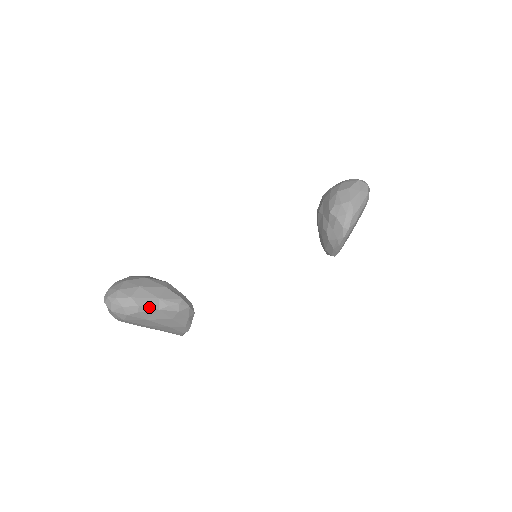
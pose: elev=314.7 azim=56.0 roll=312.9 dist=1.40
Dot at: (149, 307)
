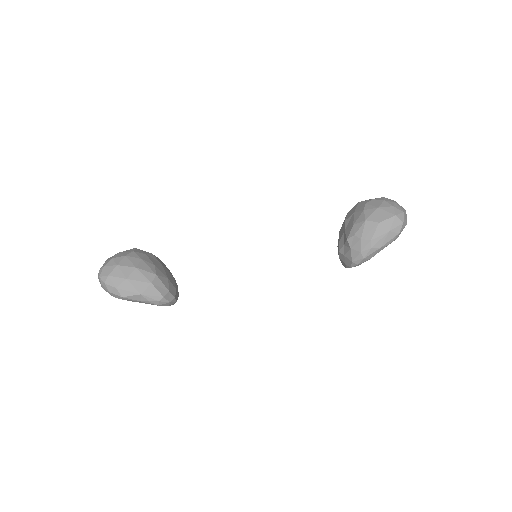
Dot at: (131, 299)
